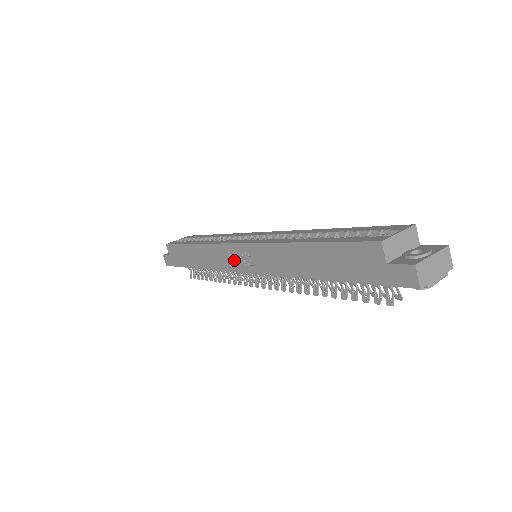
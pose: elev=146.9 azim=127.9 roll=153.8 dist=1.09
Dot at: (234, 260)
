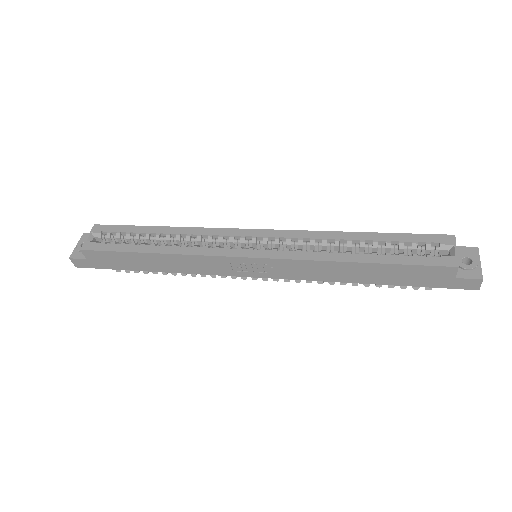
Dot at: (239, 269)
